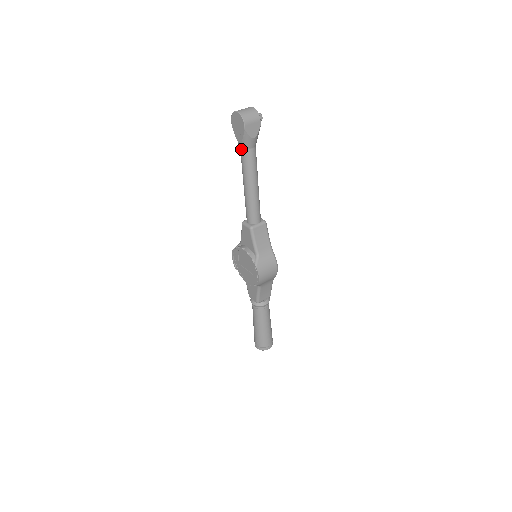
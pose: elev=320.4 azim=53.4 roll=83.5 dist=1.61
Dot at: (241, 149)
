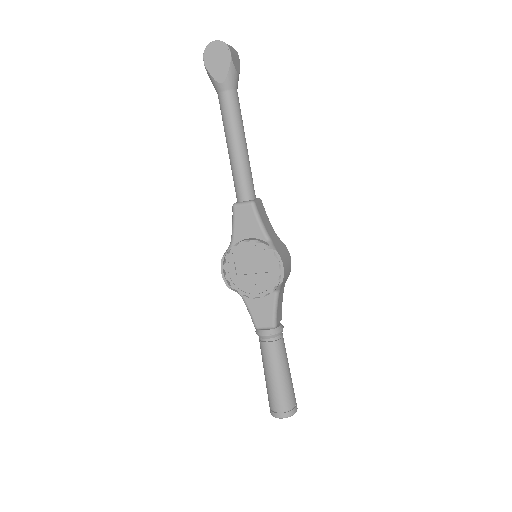
Dot at: (223, 92)
